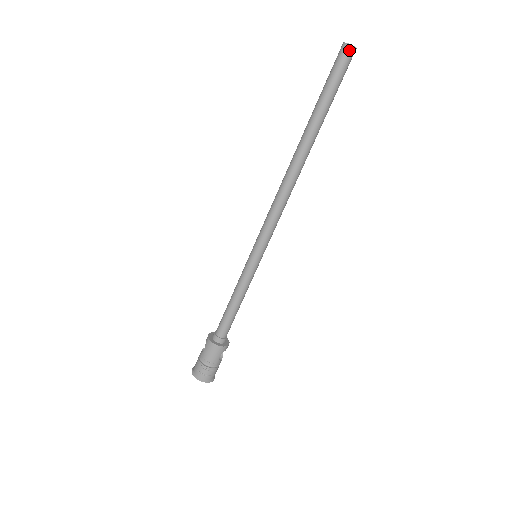
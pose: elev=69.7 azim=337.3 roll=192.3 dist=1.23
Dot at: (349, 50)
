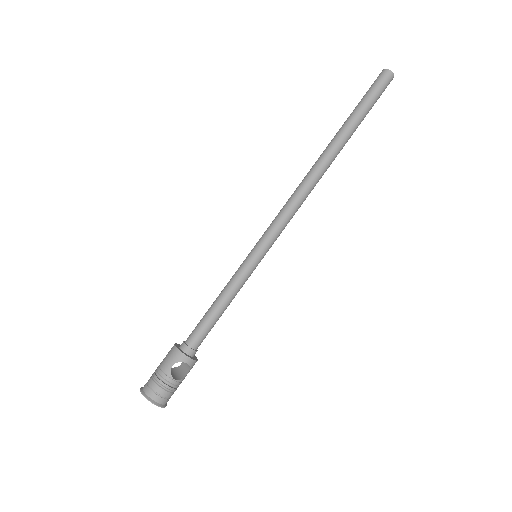
Dot at: (383, 72)
